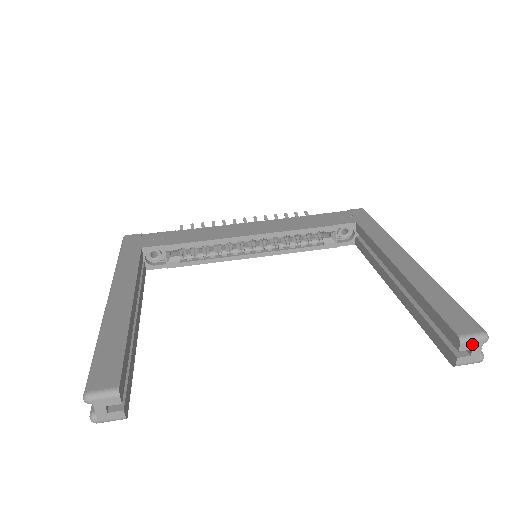
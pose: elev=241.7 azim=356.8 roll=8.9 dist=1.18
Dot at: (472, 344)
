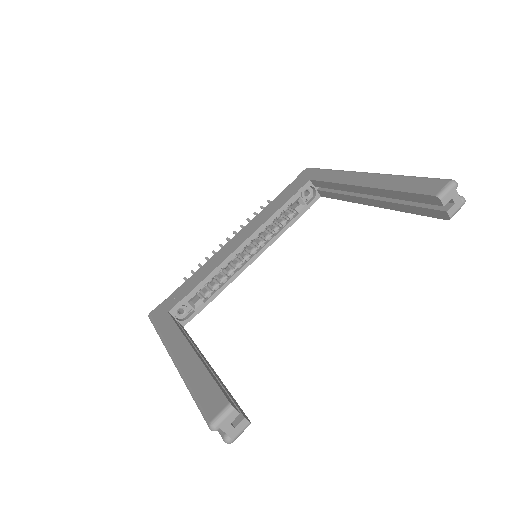
Dot at: (449, 194)
